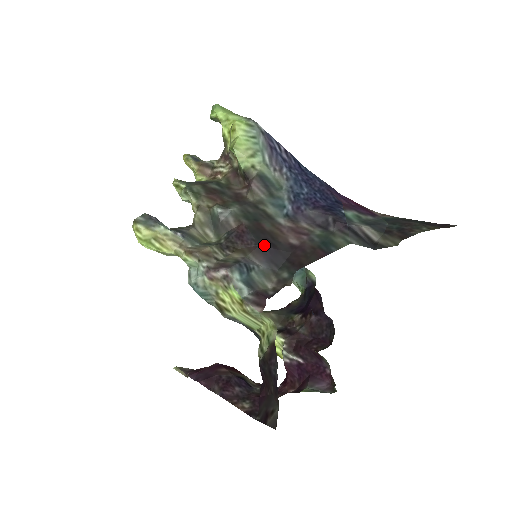
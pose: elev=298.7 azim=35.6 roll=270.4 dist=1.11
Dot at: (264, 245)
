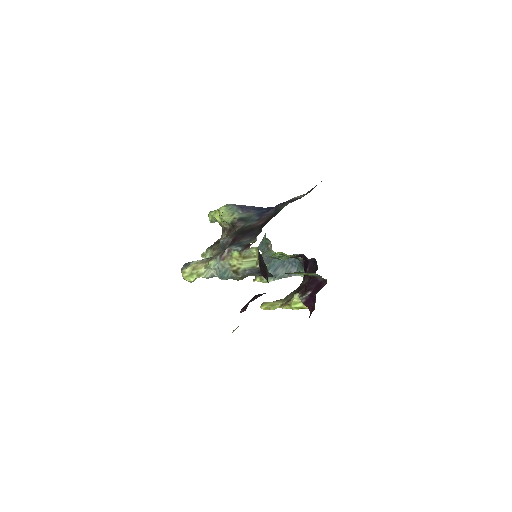
Dot at: (246, 233)
